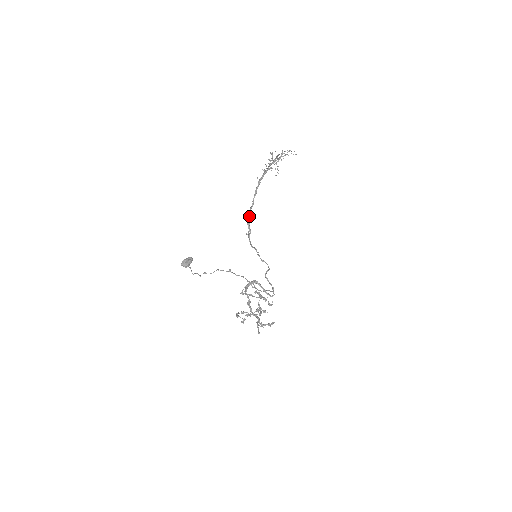
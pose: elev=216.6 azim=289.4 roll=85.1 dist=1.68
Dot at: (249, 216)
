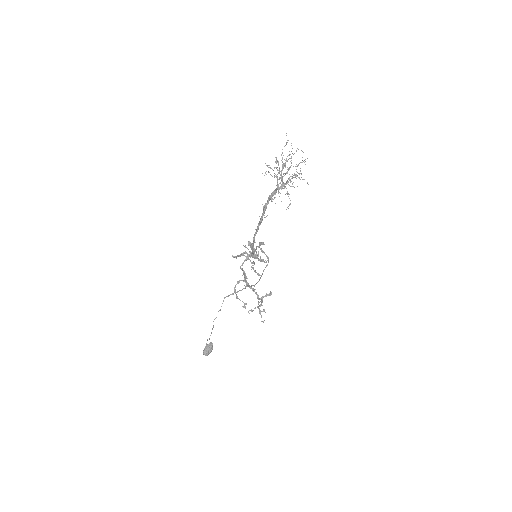
Dot at: (253, 244)
